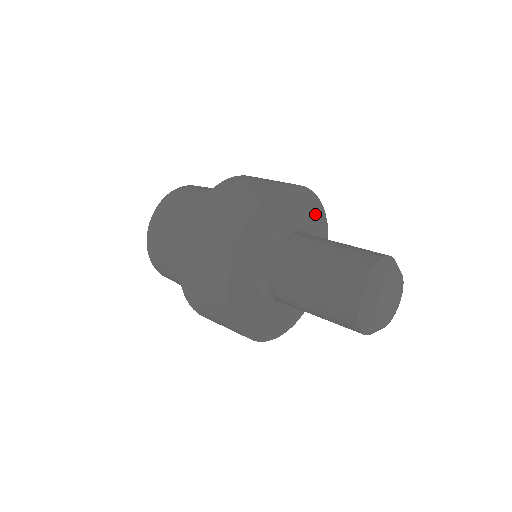
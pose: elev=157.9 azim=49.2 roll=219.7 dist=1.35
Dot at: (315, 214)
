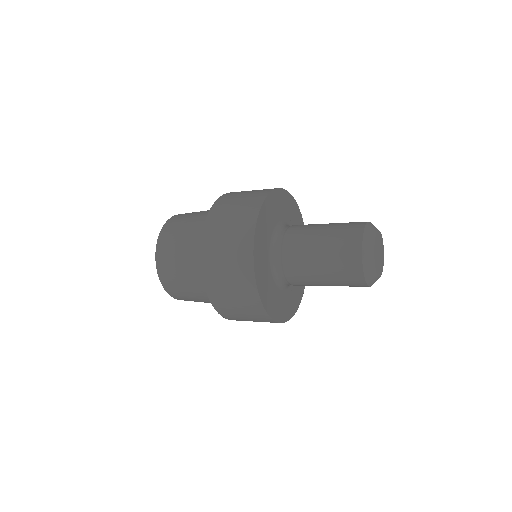
Dot at: occluded
